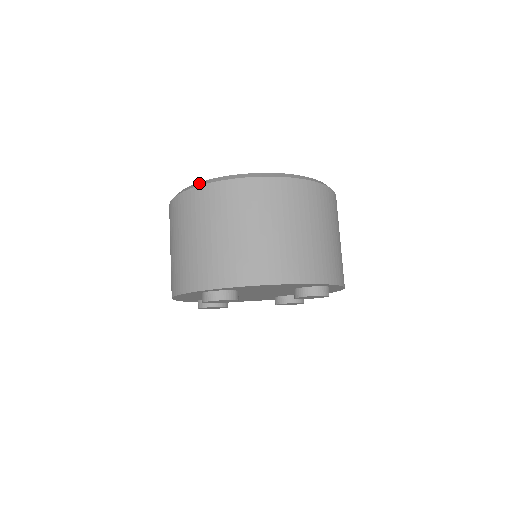
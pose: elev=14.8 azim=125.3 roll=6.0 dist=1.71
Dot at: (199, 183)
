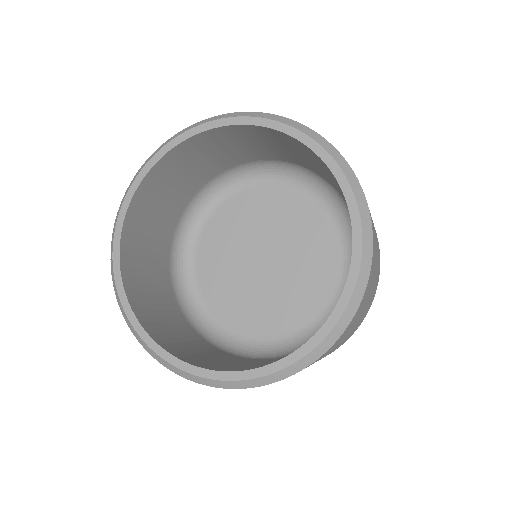
Dot at: (189, 377)
